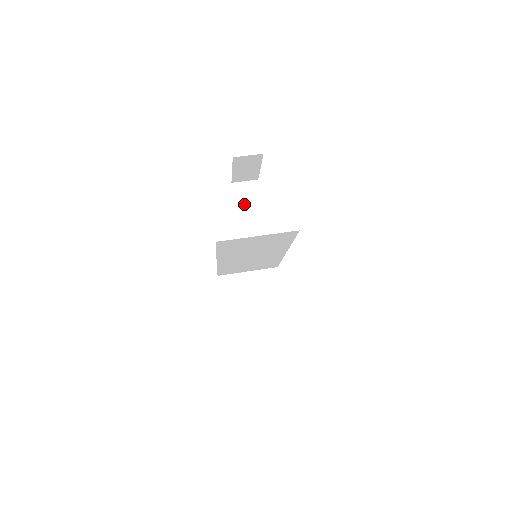
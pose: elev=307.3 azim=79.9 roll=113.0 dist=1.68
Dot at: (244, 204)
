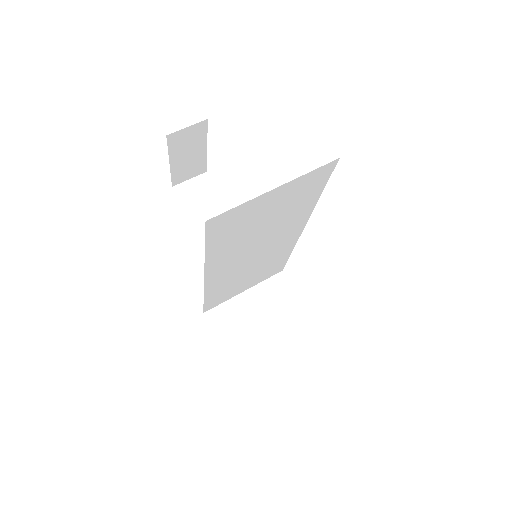
Dot at: (200, 208)
